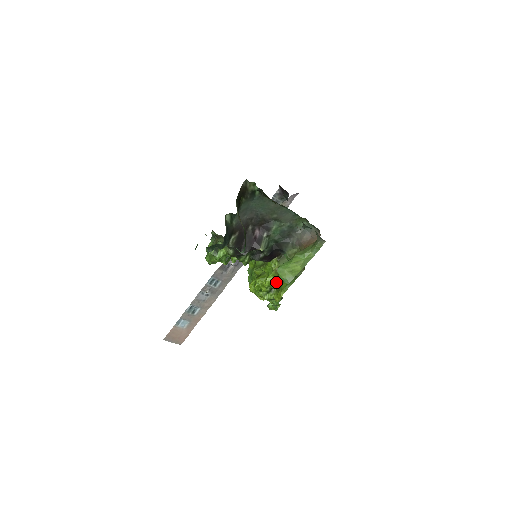
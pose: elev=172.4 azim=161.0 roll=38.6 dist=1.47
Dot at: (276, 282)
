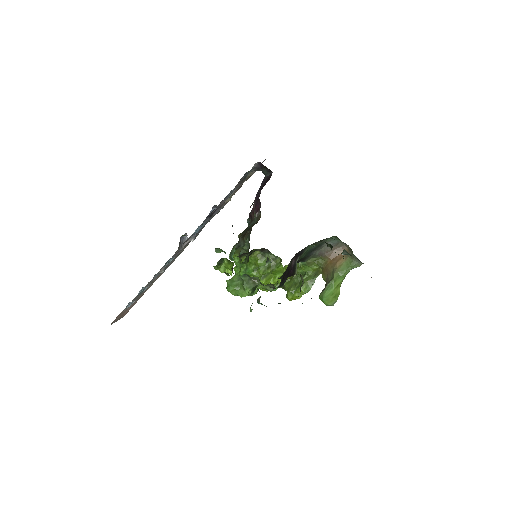
Dot at: occluded
